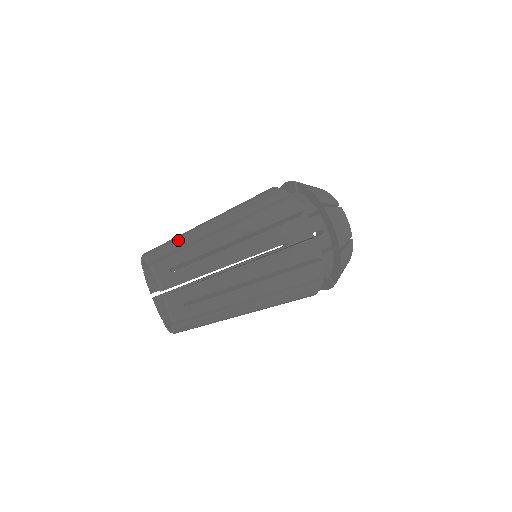
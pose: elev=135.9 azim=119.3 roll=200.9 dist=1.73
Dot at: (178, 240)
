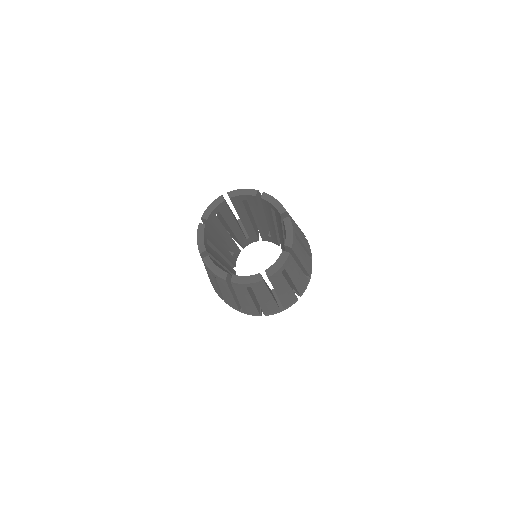
Dot at: occluded
